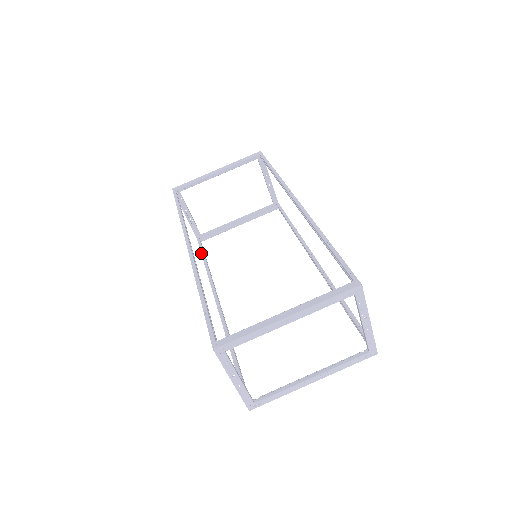
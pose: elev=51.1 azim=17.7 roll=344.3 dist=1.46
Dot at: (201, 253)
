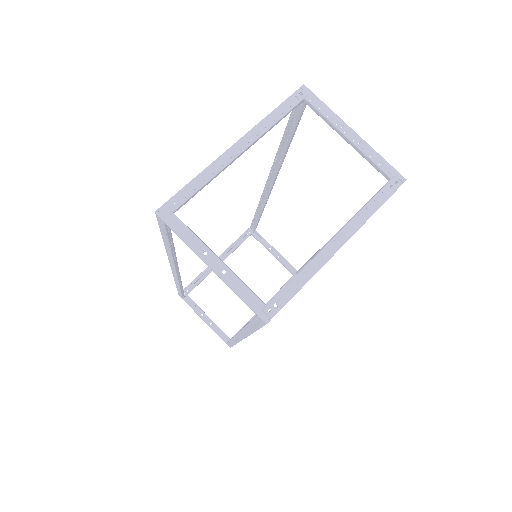
Dot at: (228, 341)
